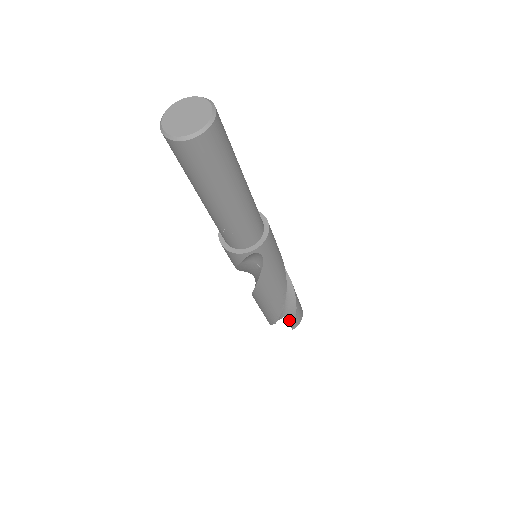
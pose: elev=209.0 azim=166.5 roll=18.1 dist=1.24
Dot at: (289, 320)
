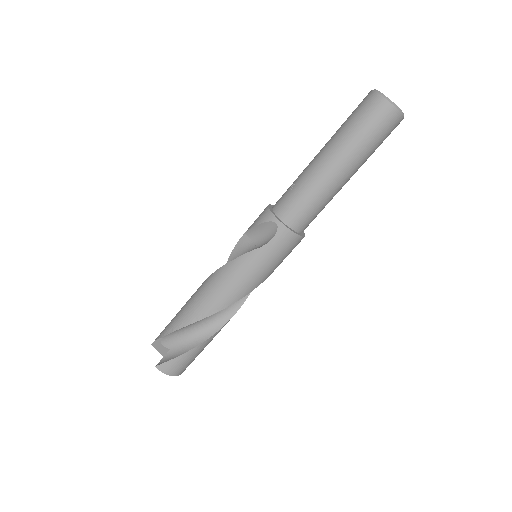
Dot at: (167, 357)
